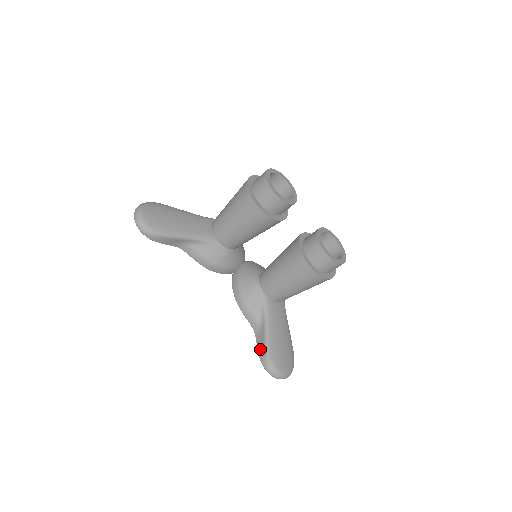
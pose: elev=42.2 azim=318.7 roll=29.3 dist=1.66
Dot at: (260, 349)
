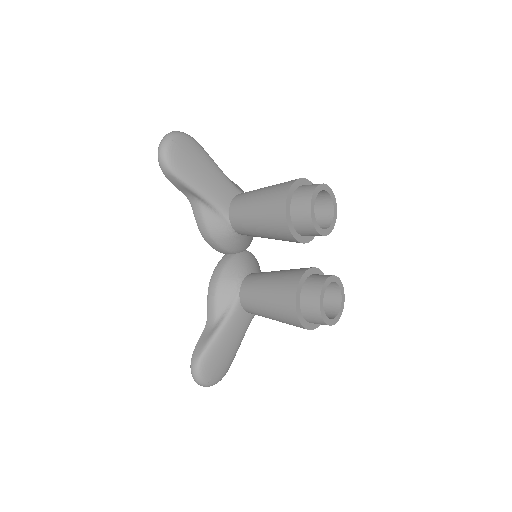
Dot at: (199, 345)
